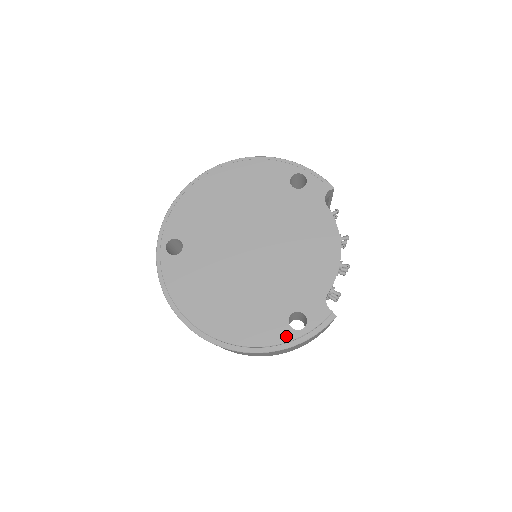
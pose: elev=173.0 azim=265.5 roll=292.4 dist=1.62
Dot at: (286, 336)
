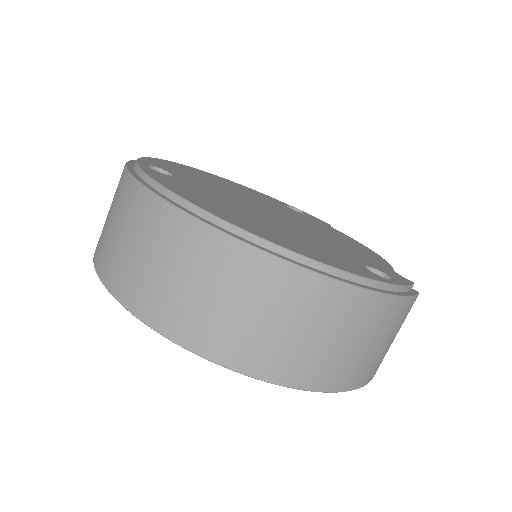
Dot at: (377, 277)
